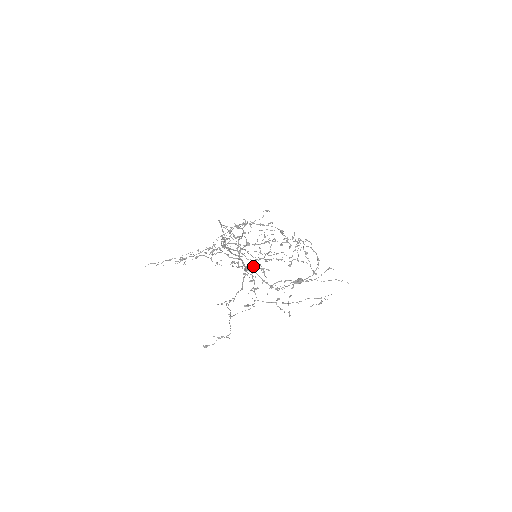
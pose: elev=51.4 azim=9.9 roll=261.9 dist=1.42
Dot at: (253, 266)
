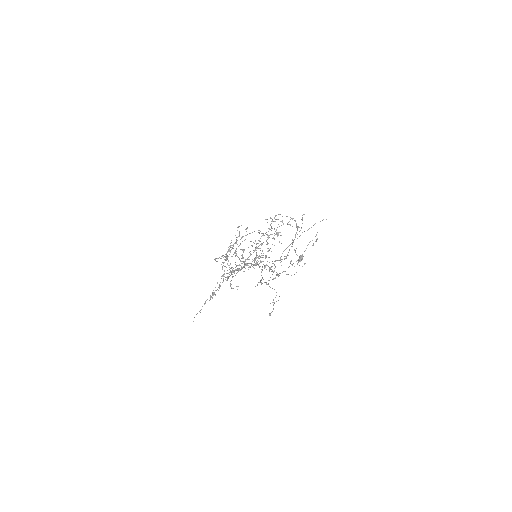
Dot at: occluded
